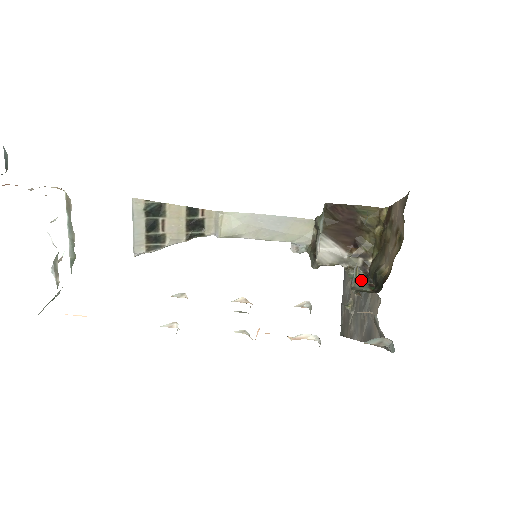
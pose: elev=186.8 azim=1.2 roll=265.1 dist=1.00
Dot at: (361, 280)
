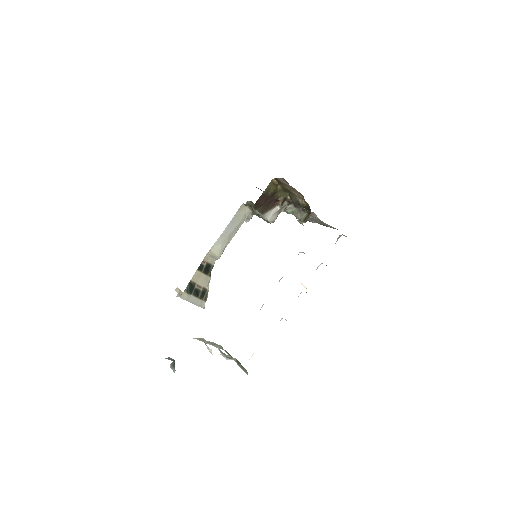
Dot at: (296, 211)
